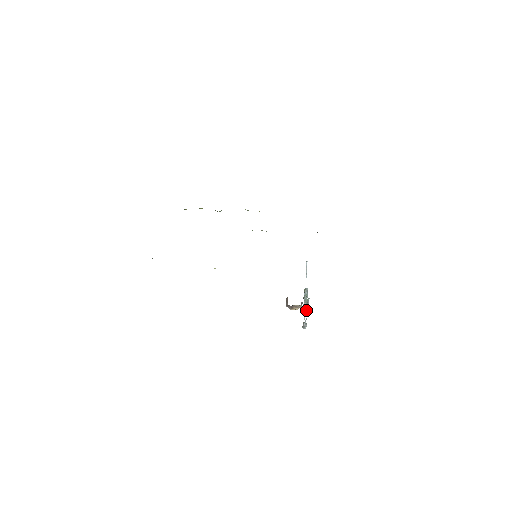
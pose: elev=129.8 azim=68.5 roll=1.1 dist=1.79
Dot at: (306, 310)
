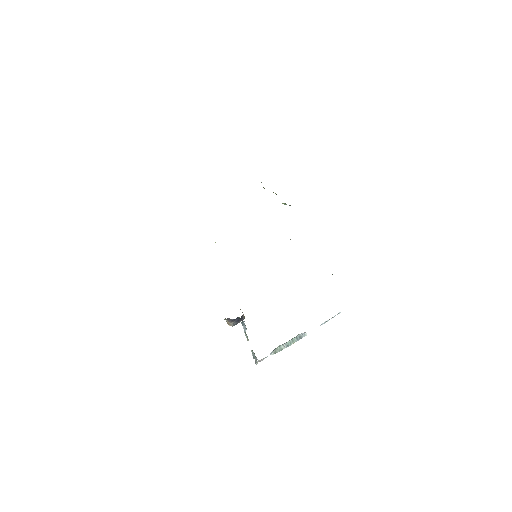
Dot at: (277, 350)
